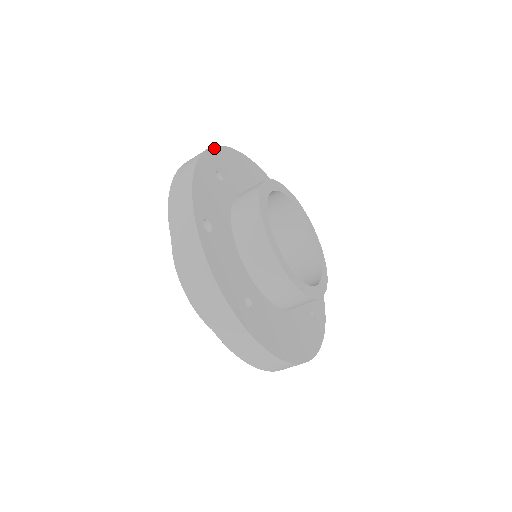
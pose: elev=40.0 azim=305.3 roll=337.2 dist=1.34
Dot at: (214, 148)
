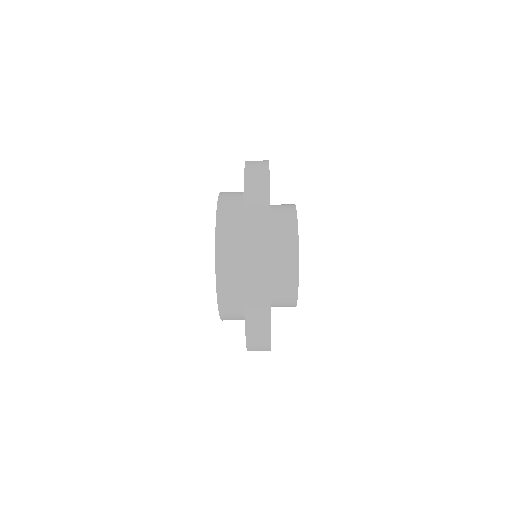
Dot at: occluded
